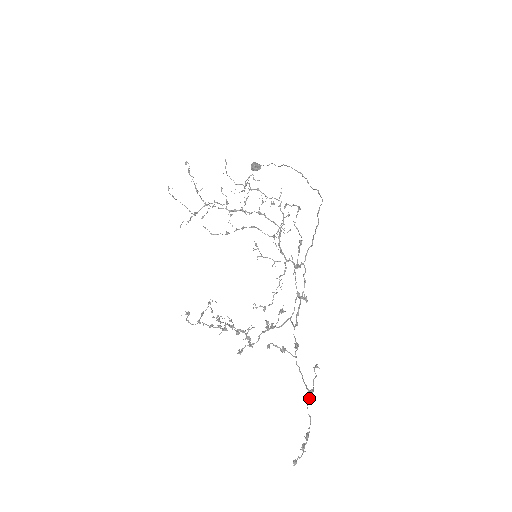
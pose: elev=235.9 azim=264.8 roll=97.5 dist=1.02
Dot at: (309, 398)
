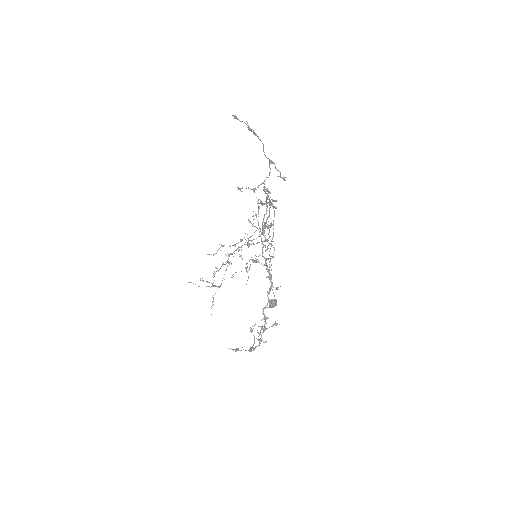
Dot at: (269, 160)
